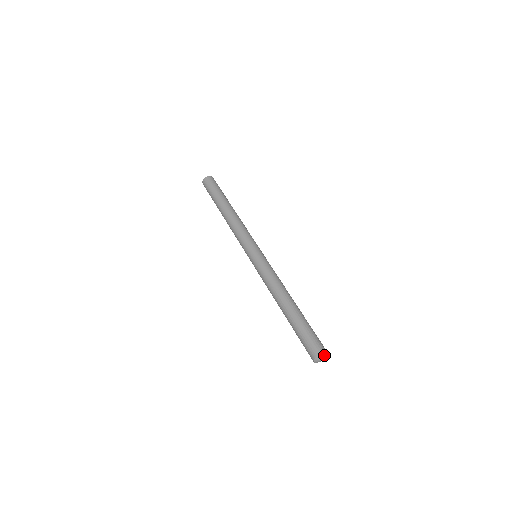
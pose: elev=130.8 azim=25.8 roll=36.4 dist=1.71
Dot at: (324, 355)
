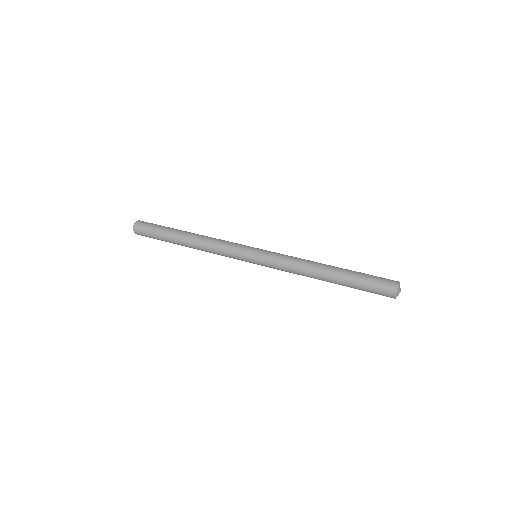
Dot at: occluded
